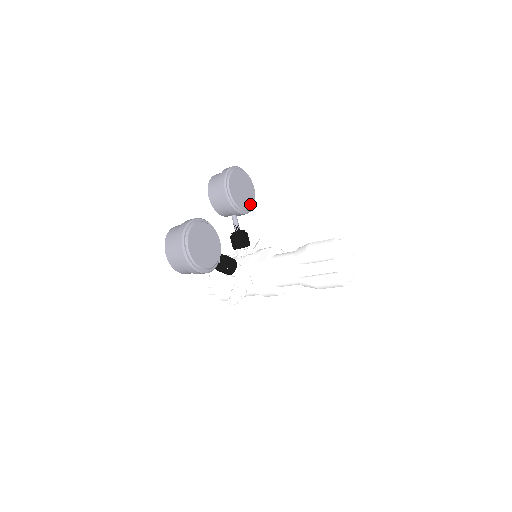
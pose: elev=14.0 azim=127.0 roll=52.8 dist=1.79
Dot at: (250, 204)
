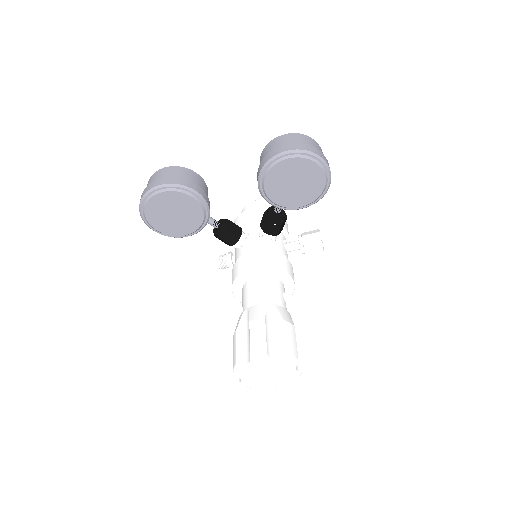
Dot at: (299, 204)
